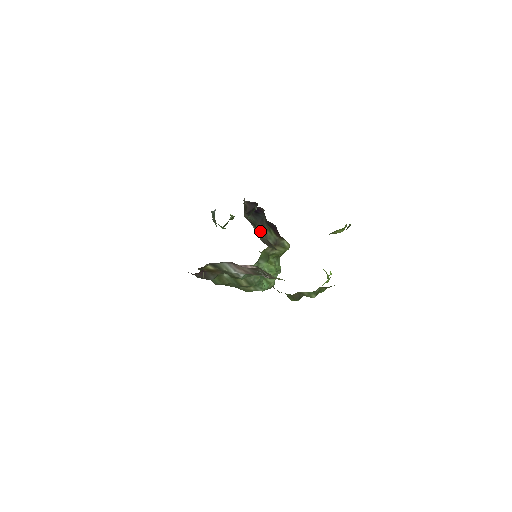
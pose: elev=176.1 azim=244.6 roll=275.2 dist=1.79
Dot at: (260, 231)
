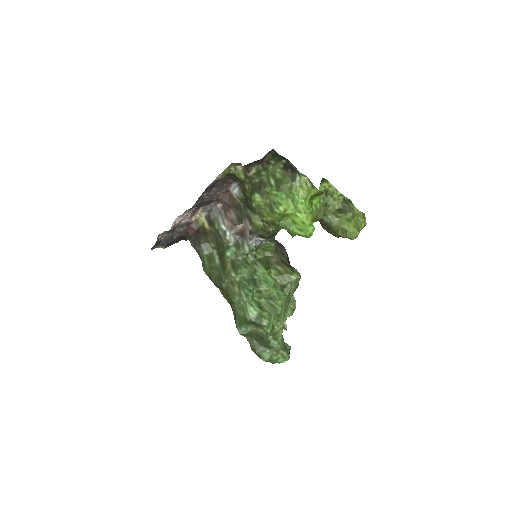
Dot at: occluded
